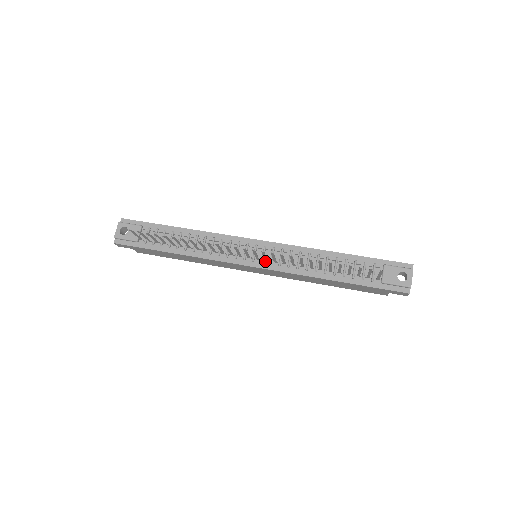
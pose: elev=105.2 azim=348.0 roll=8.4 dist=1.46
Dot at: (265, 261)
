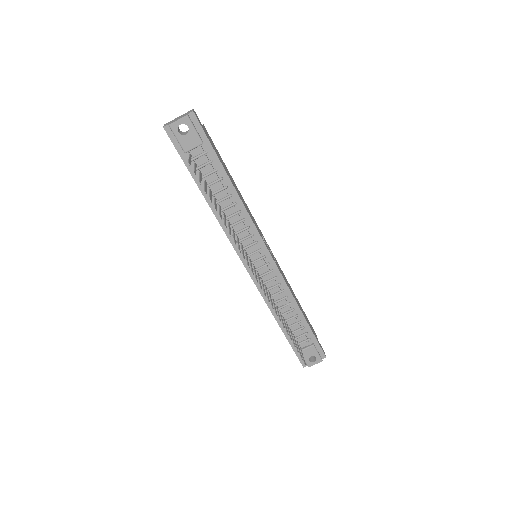
Dot at: (257, 272)
